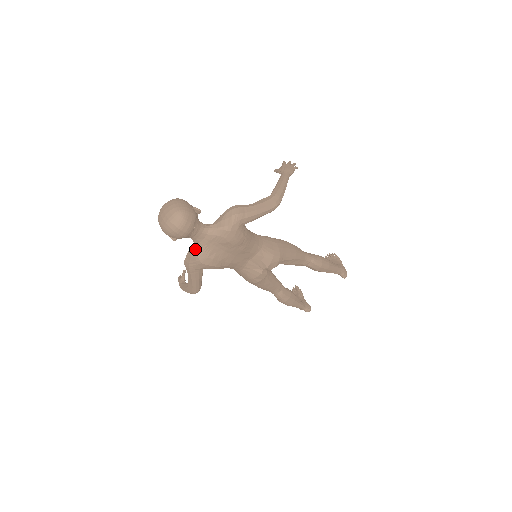
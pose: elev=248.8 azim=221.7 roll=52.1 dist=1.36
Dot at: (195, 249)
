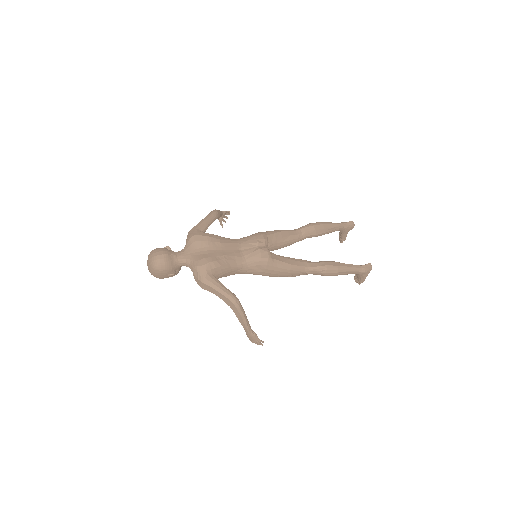
Dot at: (190, 267)
